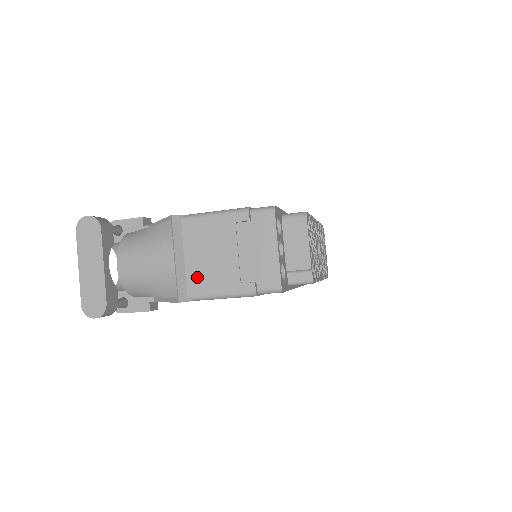
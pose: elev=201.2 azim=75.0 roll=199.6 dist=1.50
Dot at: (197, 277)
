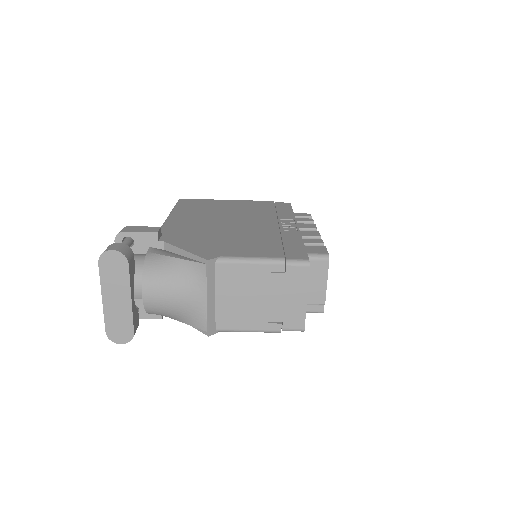
Dot at: (227, 314)
